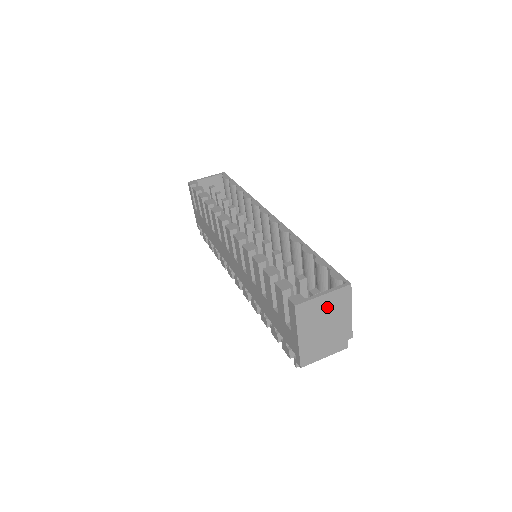
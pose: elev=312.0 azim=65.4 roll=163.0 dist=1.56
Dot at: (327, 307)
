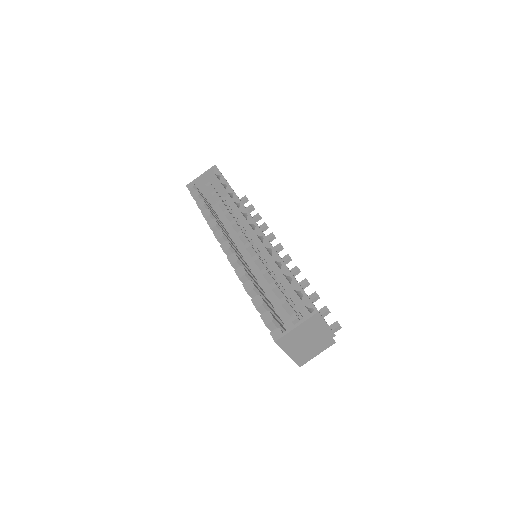
Dot at: (304, 331)
